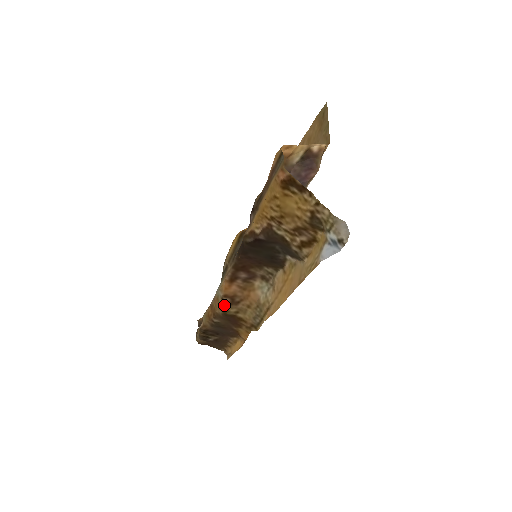
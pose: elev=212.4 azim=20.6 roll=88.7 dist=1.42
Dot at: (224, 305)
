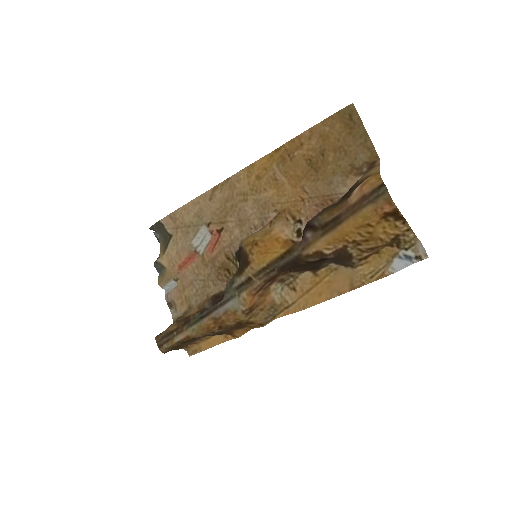
Dot at: (242, 317)
